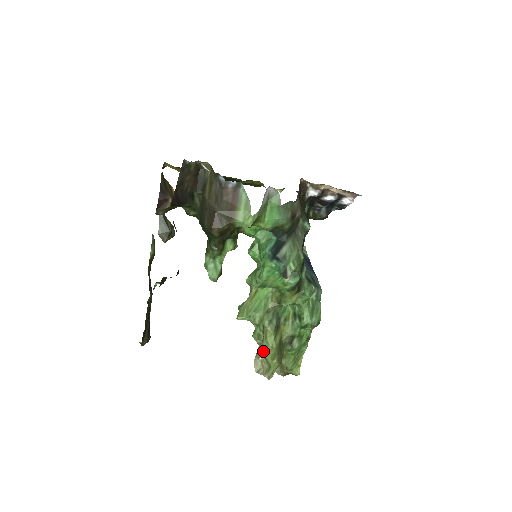
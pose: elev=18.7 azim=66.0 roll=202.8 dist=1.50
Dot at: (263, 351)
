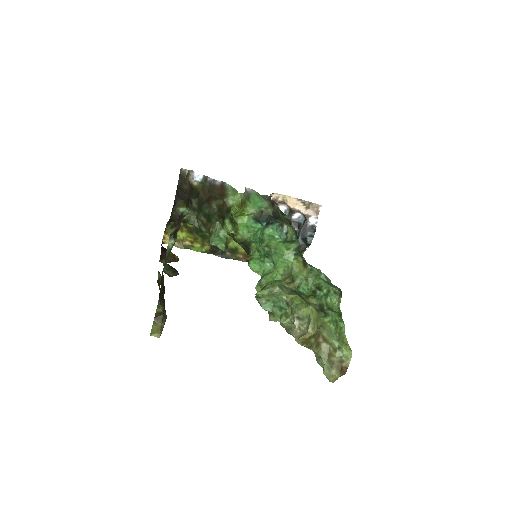
Dot at: (295, 311)
